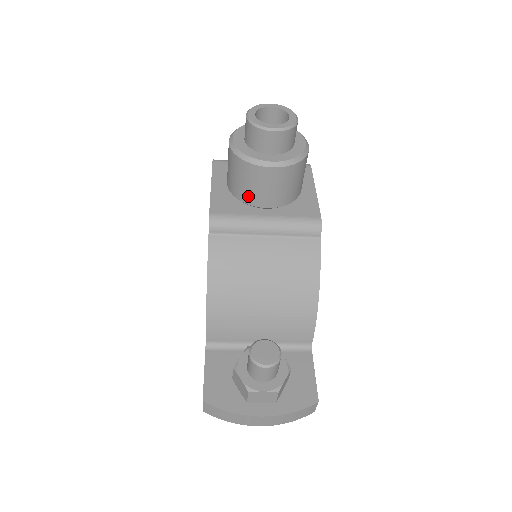
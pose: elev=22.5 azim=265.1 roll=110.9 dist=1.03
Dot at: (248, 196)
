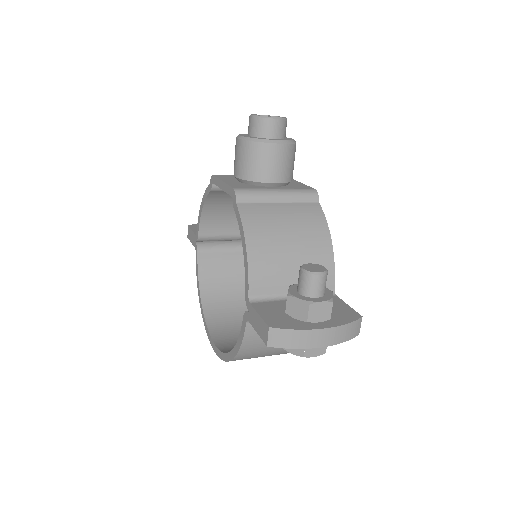
Dot at: (260, 174)
